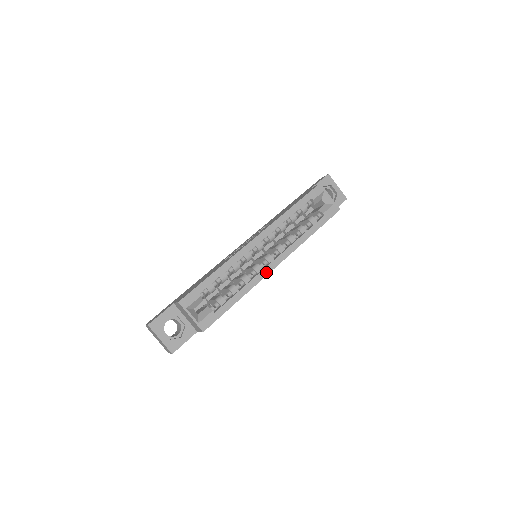
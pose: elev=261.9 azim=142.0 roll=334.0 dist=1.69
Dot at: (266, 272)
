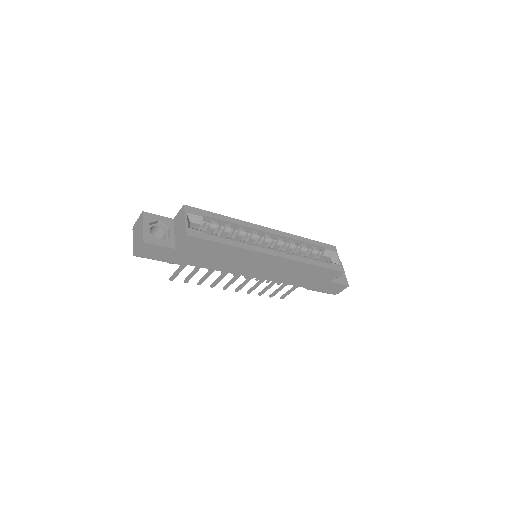
Dot at: (263, 251)
